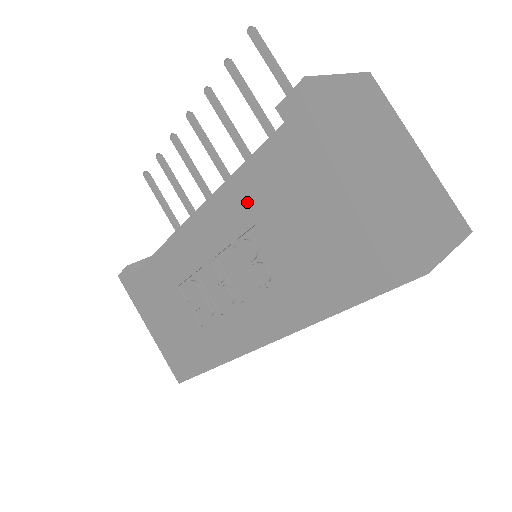
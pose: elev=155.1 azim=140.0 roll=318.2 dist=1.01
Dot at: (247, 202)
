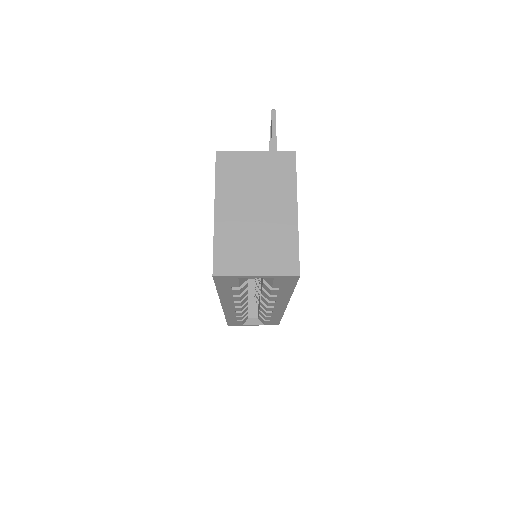
Dot at: occluded
